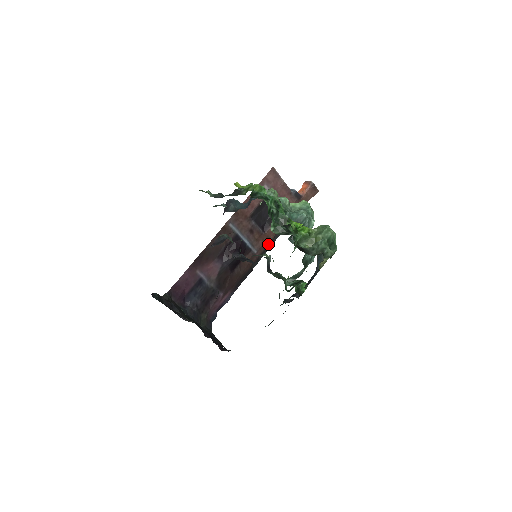
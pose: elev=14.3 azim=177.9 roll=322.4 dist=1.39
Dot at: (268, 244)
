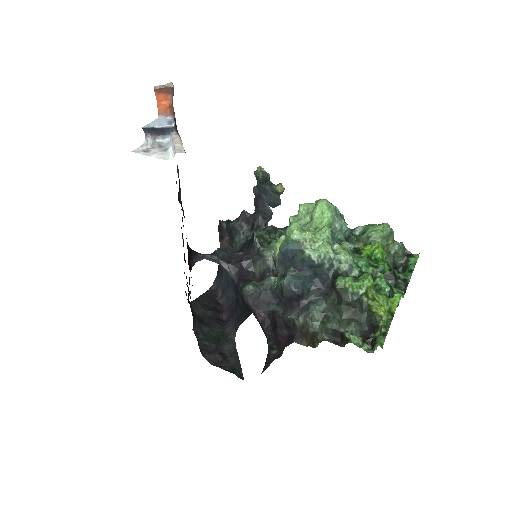
Dot at: occluded
